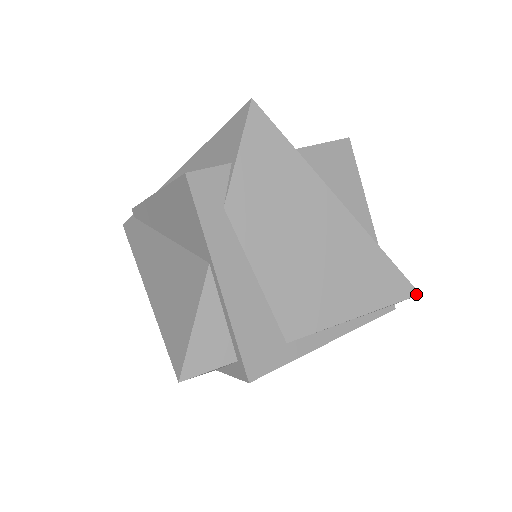
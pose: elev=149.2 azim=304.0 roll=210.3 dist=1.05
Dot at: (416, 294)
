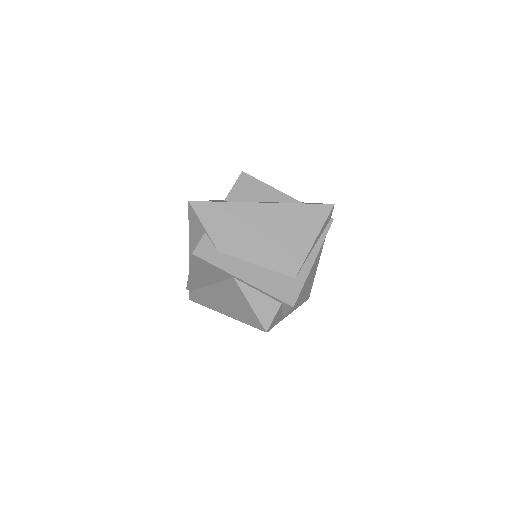
Dot at: (332, 206)
